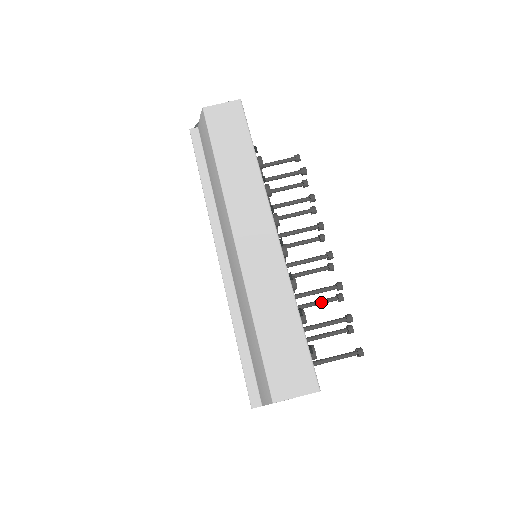
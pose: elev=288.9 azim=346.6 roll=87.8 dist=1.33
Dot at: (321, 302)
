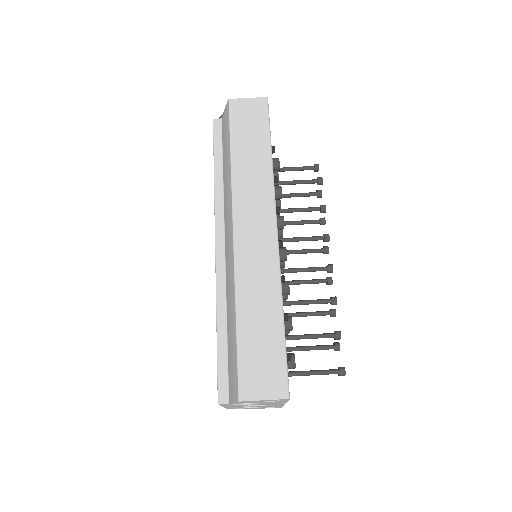
Dot at: (312, 314)
